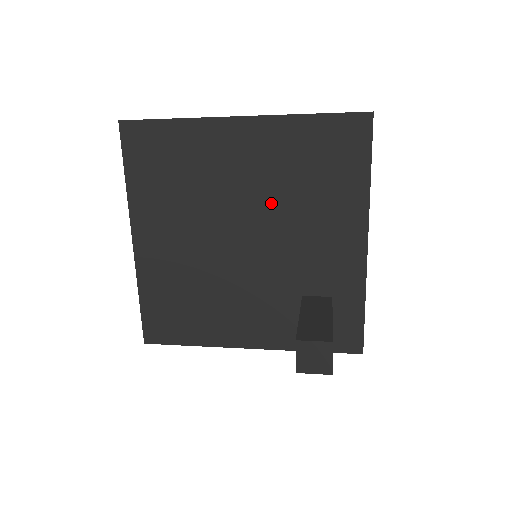
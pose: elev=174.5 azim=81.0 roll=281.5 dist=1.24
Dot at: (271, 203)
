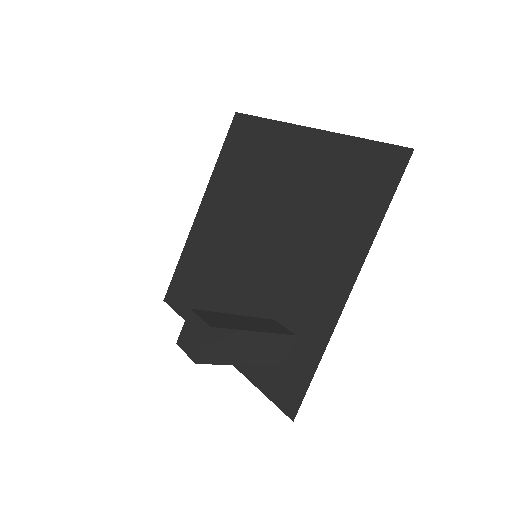
Dot at: (293, 214)
